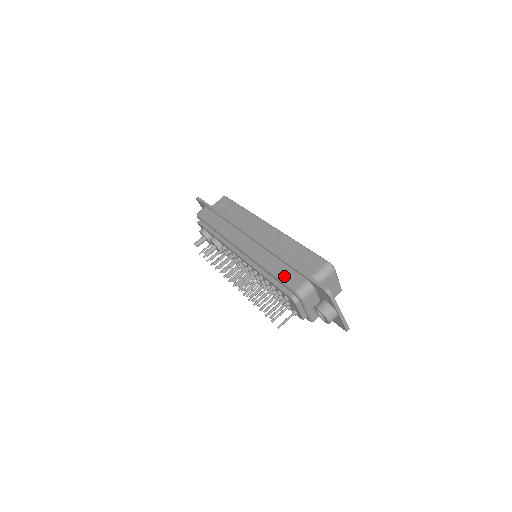
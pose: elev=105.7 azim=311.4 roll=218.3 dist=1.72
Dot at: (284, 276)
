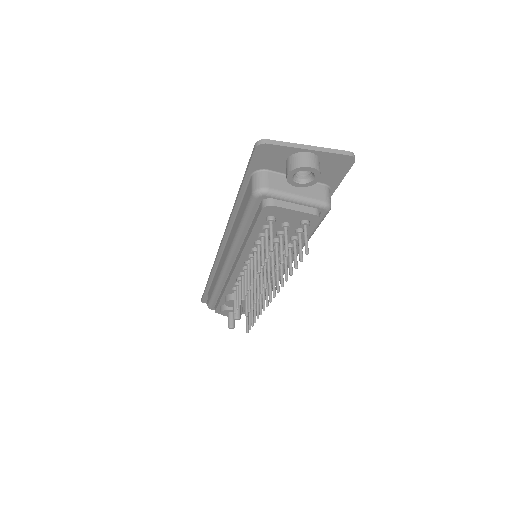
Dot at: (243, 208)
